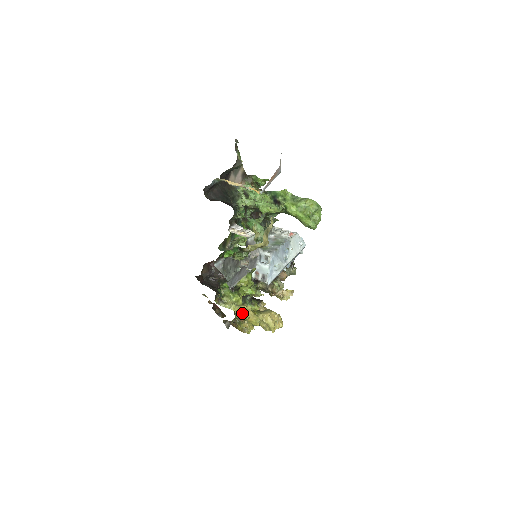
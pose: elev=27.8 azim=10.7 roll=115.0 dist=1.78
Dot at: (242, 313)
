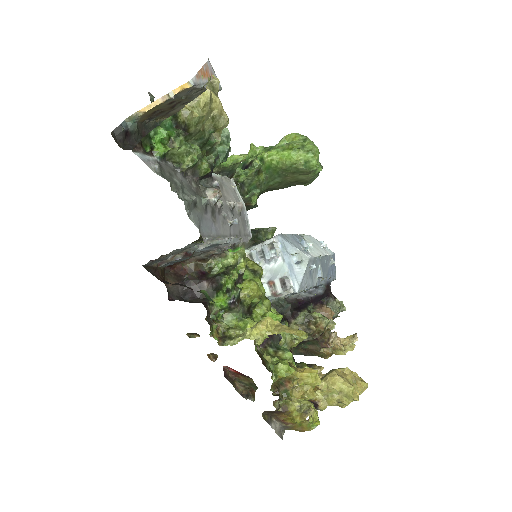
Dot at: (267, 332)
